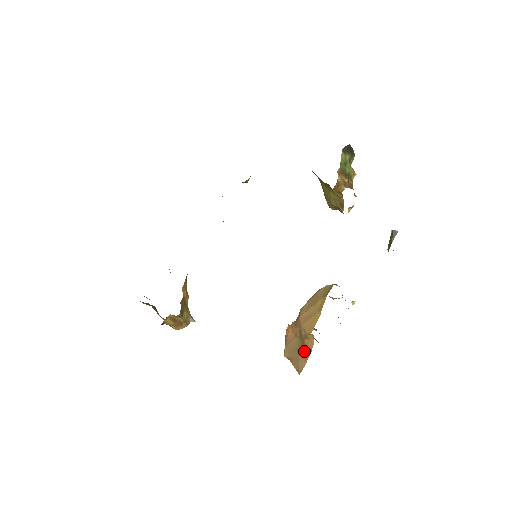
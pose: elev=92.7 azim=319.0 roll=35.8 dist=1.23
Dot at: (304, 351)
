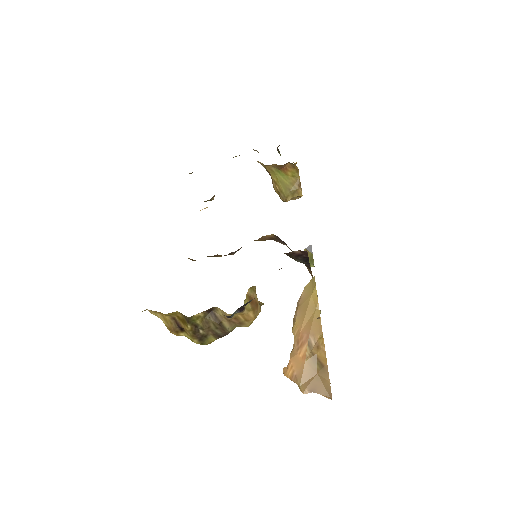
Dot at: (321, 369)
